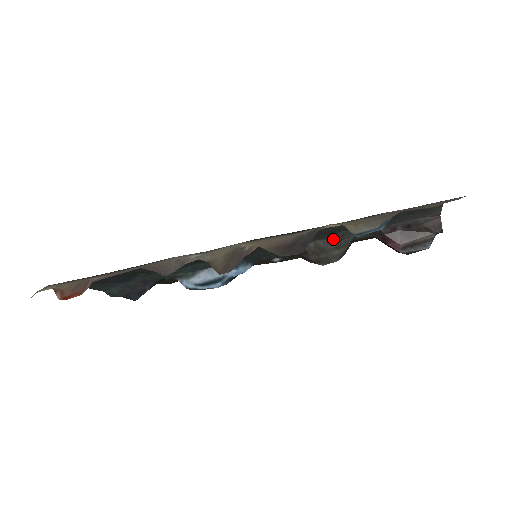
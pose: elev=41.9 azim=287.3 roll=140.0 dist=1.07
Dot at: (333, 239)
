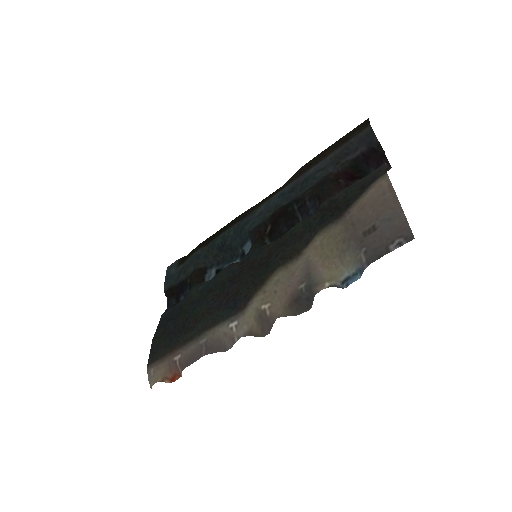
Dot at: (307, 218)
